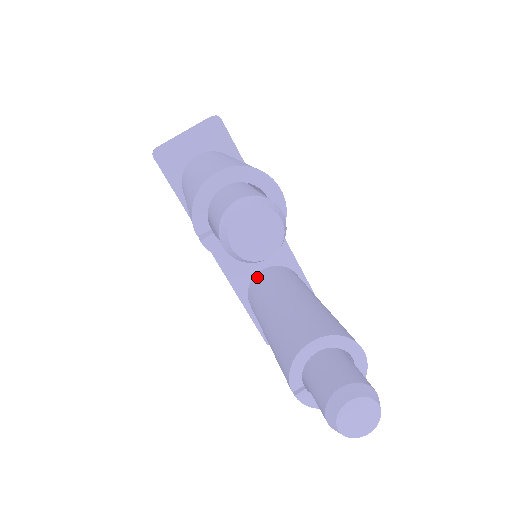
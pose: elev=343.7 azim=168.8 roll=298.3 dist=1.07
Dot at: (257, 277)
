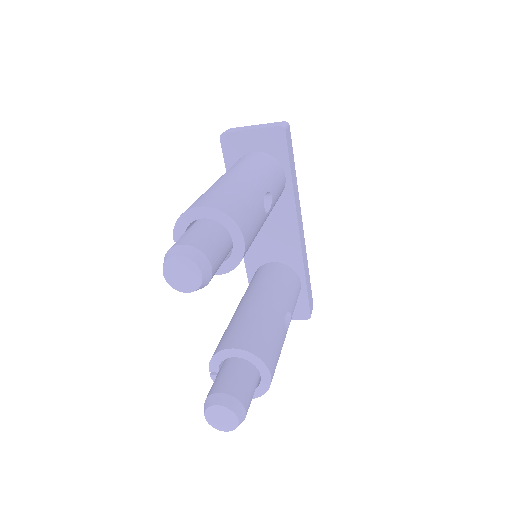
Dot at: (265, 266)
